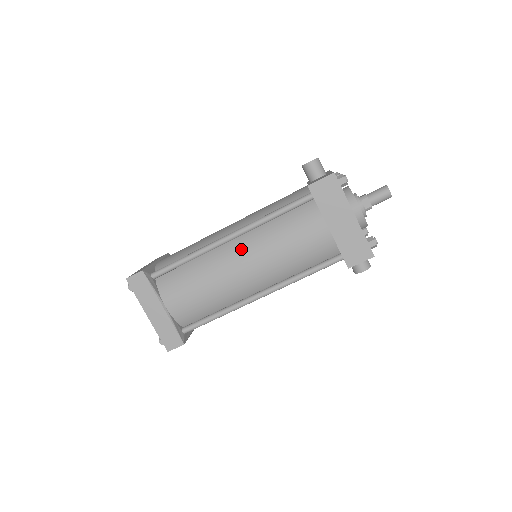
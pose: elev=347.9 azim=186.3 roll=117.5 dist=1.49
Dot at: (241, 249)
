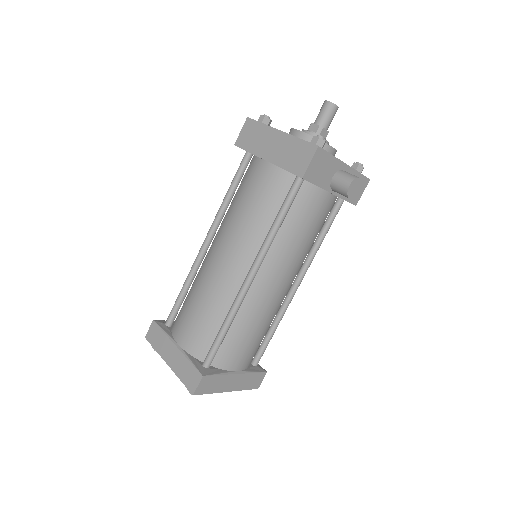
Dot at: (215, 243)
